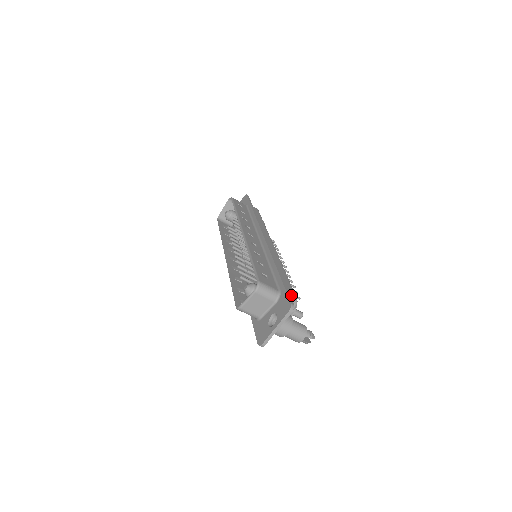
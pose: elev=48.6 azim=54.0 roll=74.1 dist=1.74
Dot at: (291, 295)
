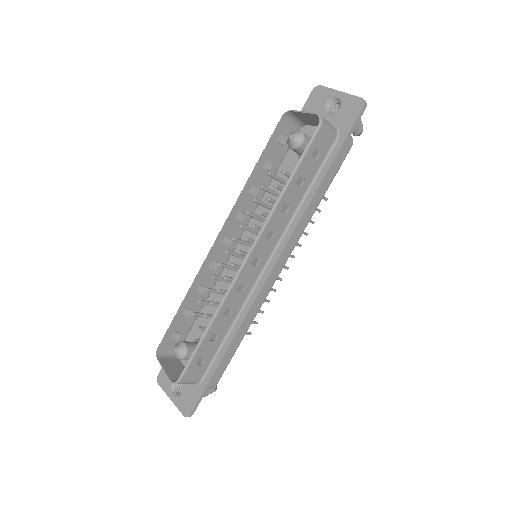
Dot at: (211, 386)
